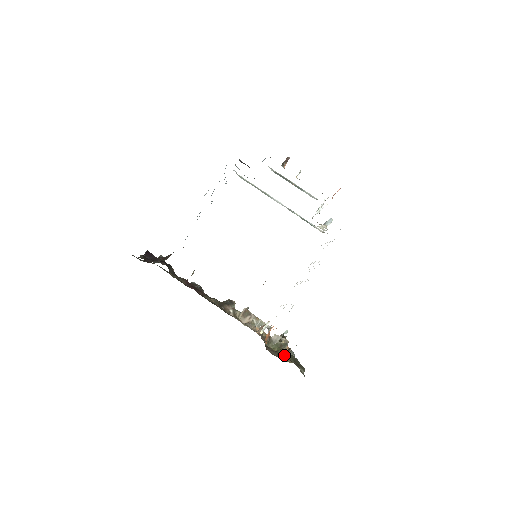
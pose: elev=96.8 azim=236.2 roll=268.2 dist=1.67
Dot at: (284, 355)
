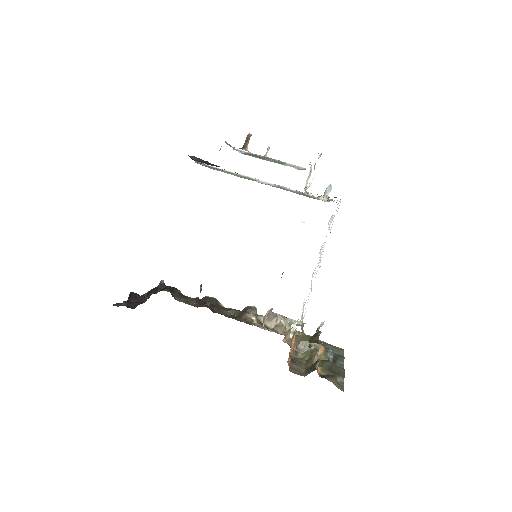
Dot at: occluded
